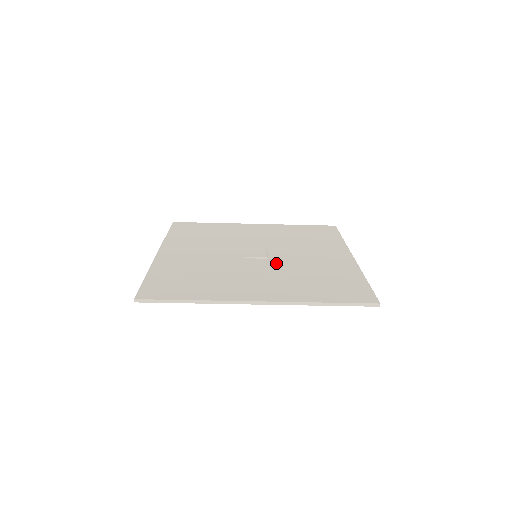
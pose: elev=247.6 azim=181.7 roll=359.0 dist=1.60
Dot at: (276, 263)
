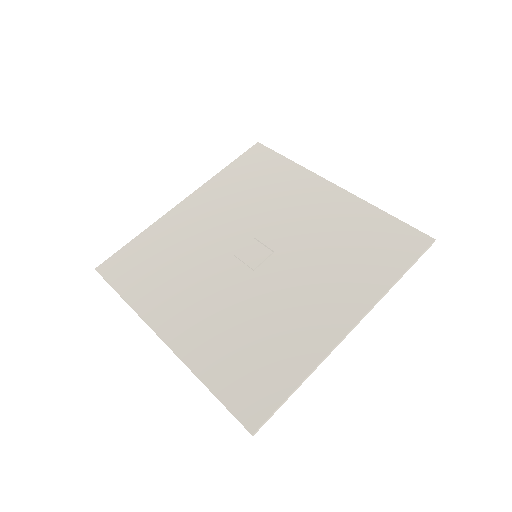
Dot at: (291, 253)
